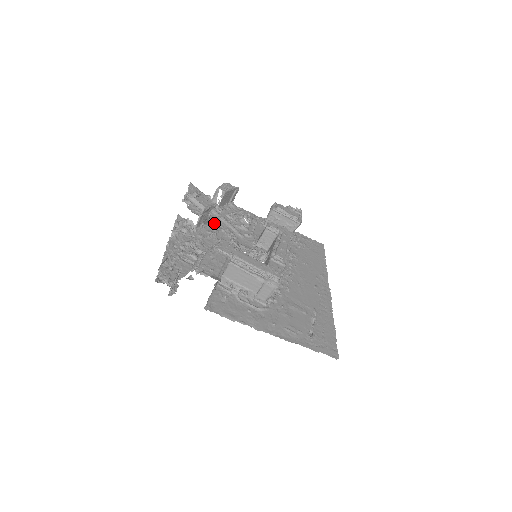
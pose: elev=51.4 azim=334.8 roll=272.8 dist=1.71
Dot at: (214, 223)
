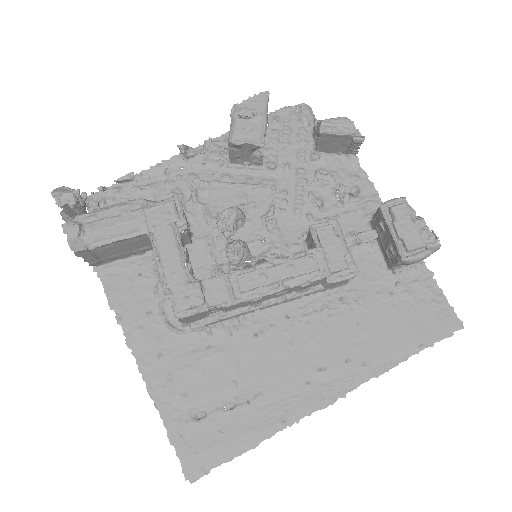
Dot at: (275, 171)
